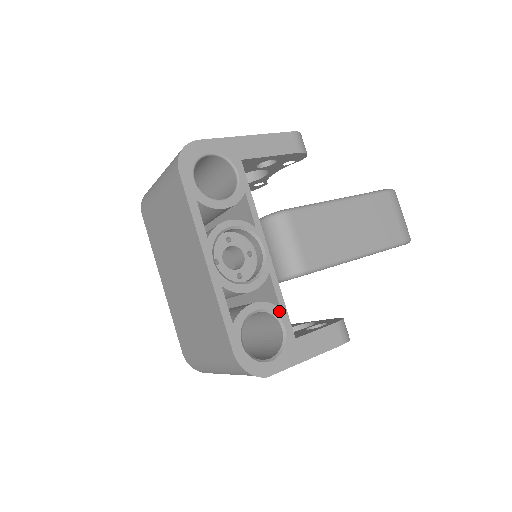
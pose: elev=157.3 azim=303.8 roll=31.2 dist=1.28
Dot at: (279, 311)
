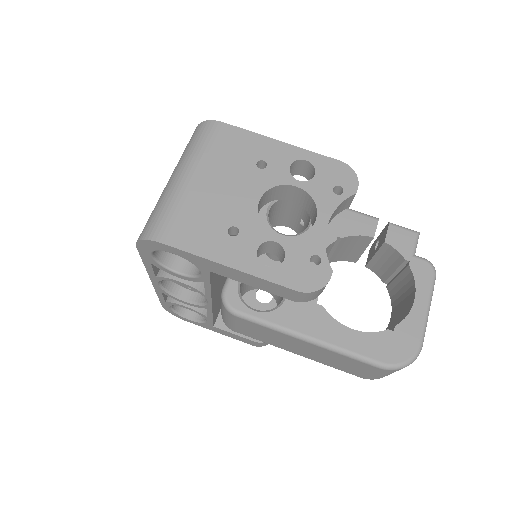
Dot at: (206, 317)
